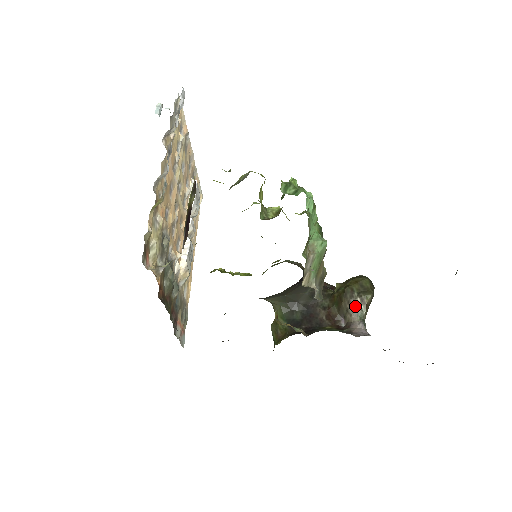
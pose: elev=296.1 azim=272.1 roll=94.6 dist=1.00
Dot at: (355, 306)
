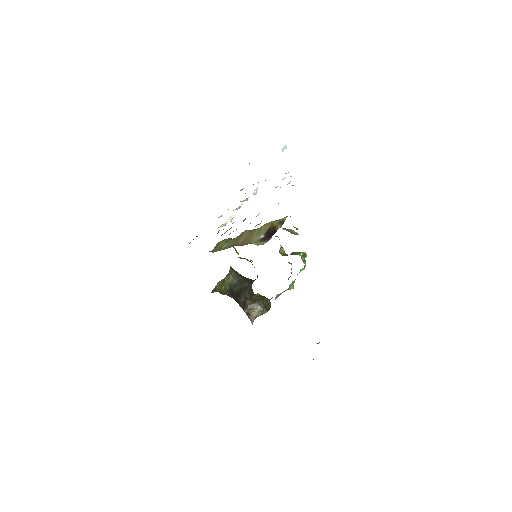
Dot at: (258, 310)
